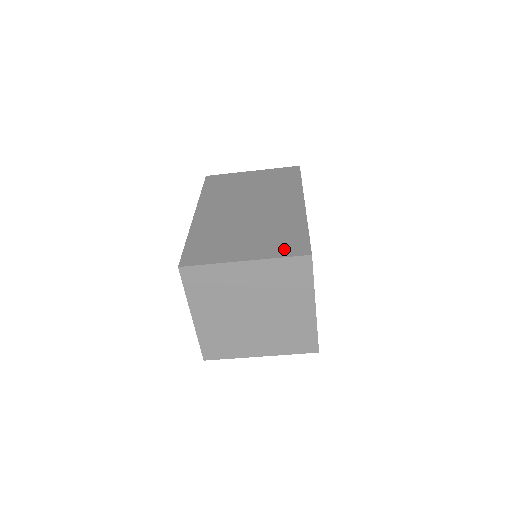
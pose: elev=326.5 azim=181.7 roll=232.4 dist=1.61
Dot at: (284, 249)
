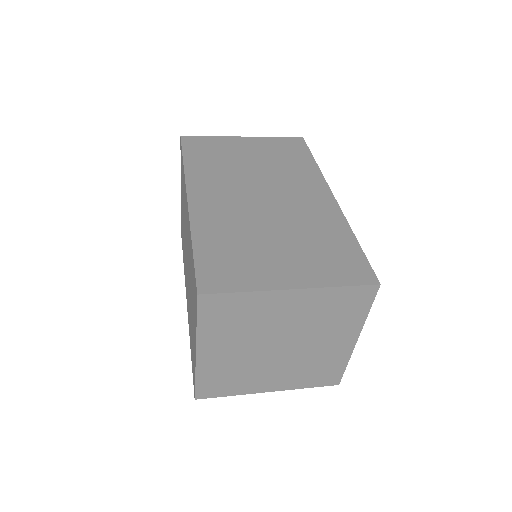
Dot at: (340, 272)
